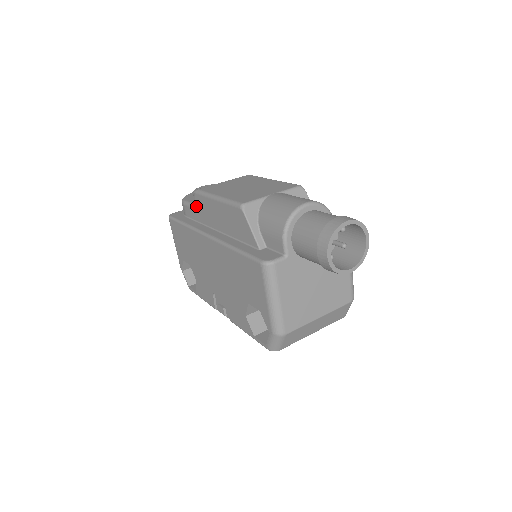
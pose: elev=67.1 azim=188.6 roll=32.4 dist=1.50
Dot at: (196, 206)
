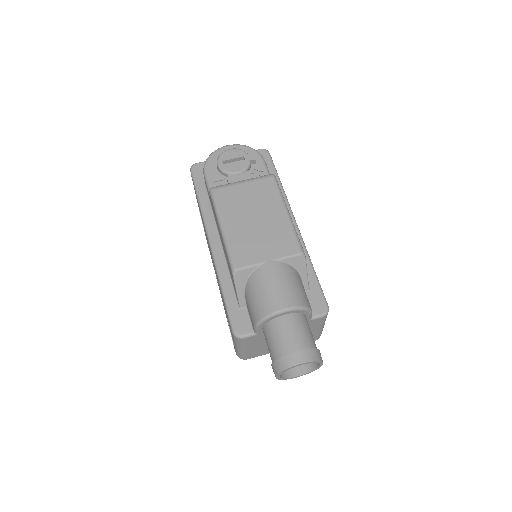
Dot at: (210, 198)
